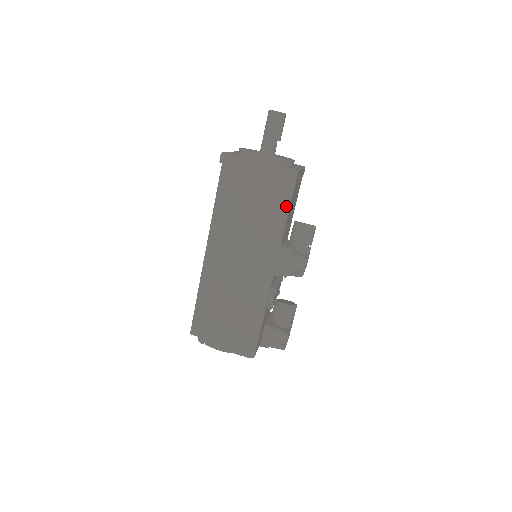
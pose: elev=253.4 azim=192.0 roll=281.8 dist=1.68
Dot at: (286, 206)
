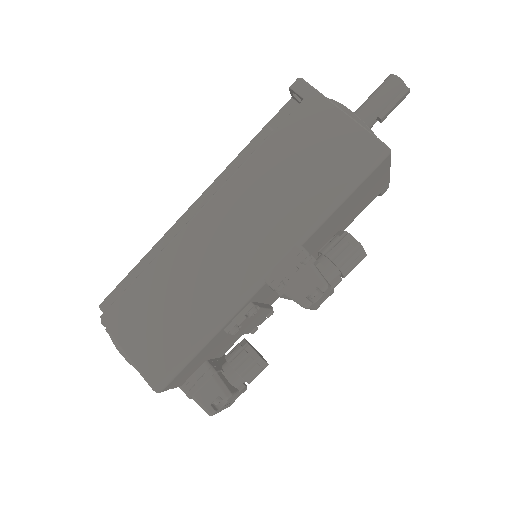
Dot at: (345, 190)
